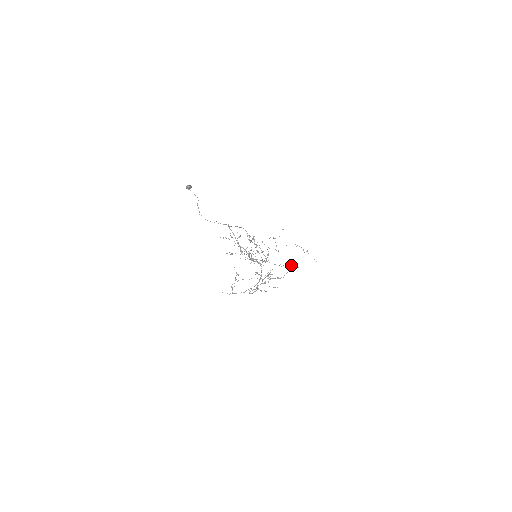
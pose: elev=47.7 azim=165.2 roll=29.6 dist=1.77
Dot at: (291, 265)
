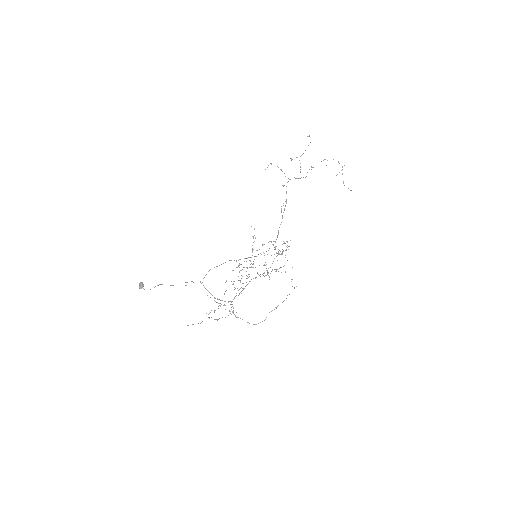
Dot at: occluded
